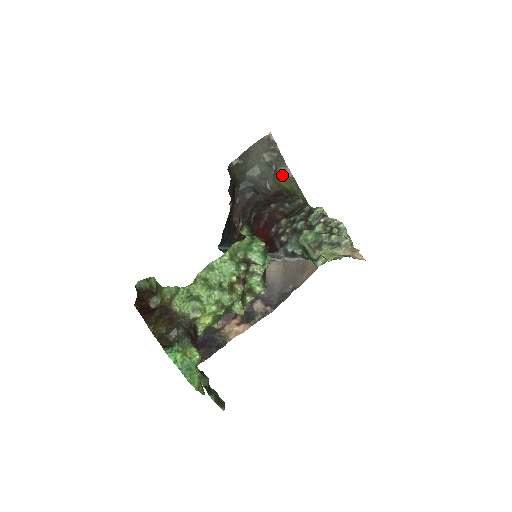
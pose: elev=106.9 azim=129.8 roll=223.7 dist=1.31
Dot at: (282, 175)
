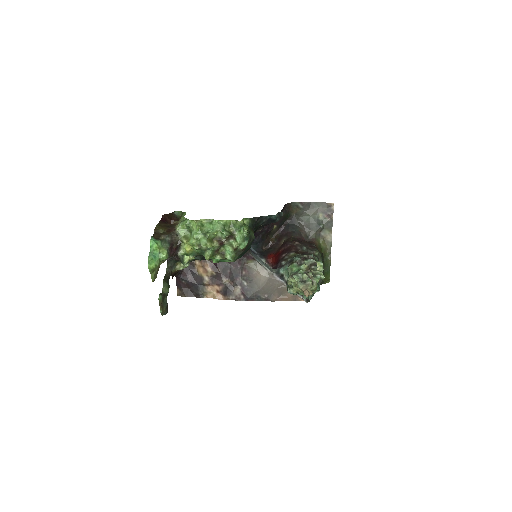
Dot at: (324, 236)
